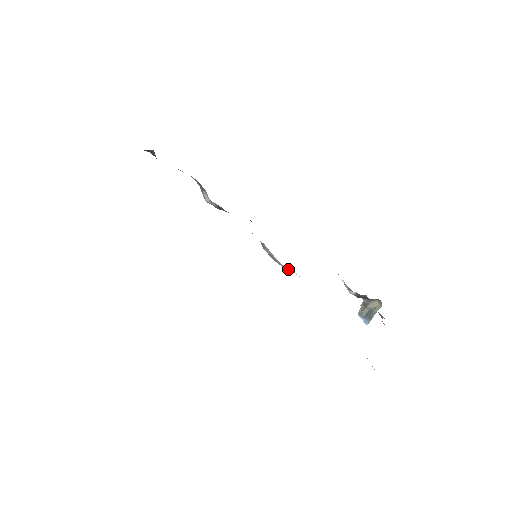
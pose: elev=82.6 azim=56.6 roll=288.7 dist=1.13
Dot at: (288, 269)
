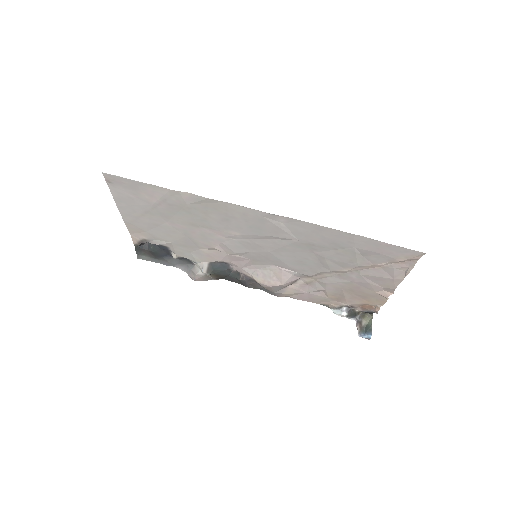
Dot at: (284, 270)
